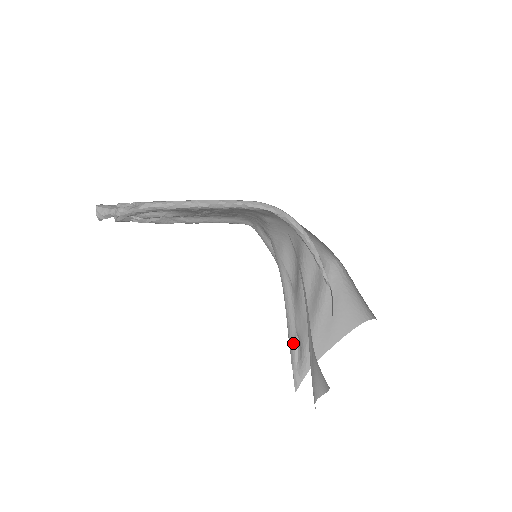
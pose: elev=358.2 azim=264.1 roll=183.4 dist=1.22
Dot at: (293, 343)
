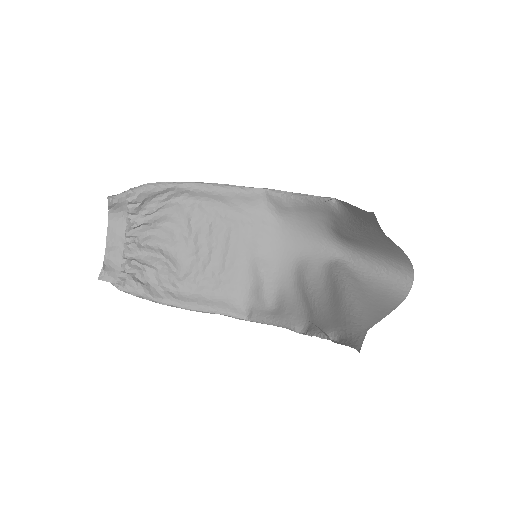
Dot at: (329, 339)
